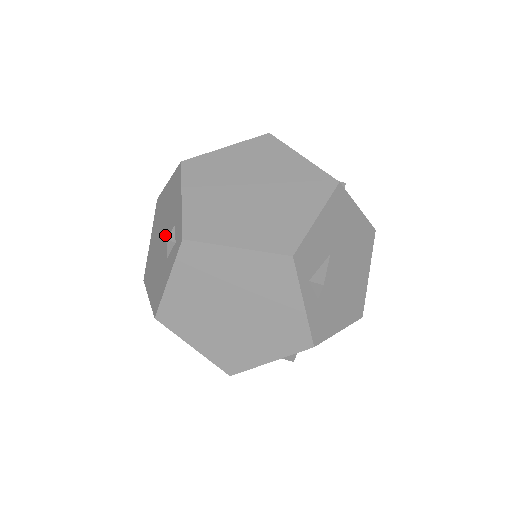
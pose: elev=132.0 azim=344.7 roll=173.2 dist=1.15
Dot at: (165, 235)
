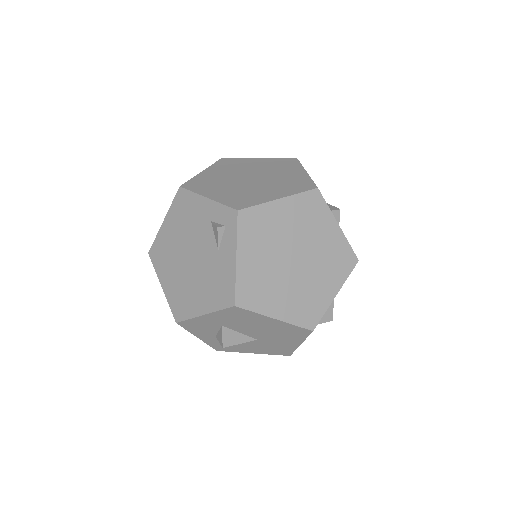
Dot at: (197, 246)
